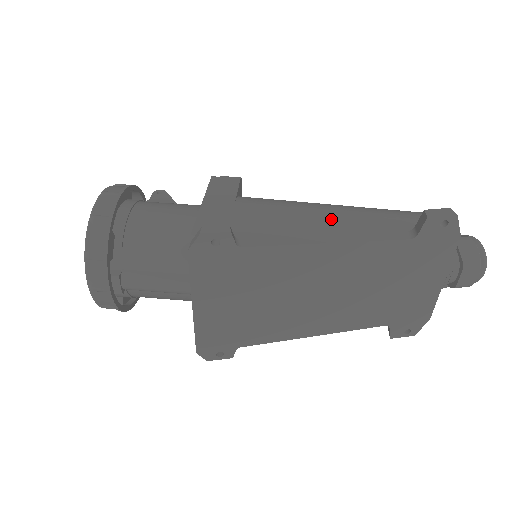
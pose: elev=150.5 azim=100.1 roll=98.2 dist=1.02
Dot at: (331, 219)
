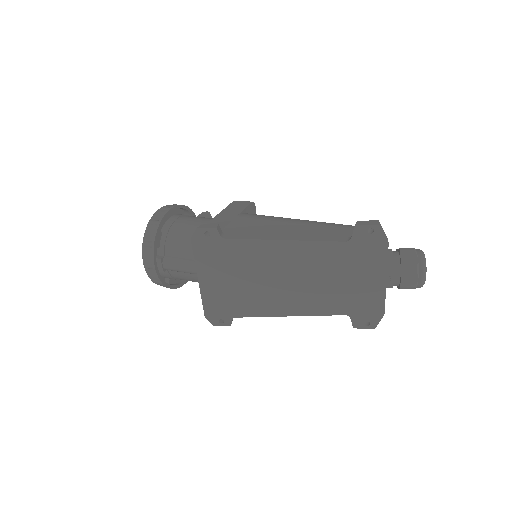
Dot at: (297, 227)
